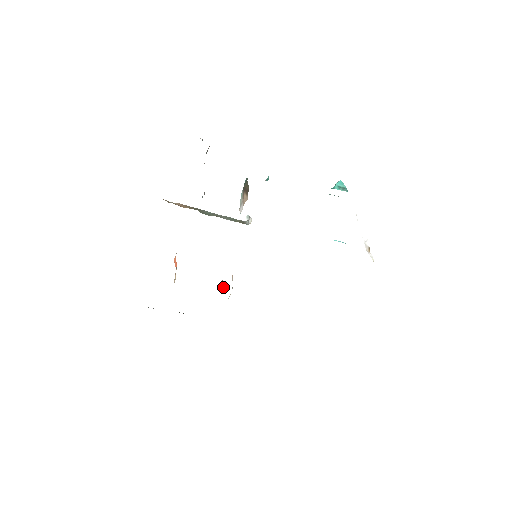
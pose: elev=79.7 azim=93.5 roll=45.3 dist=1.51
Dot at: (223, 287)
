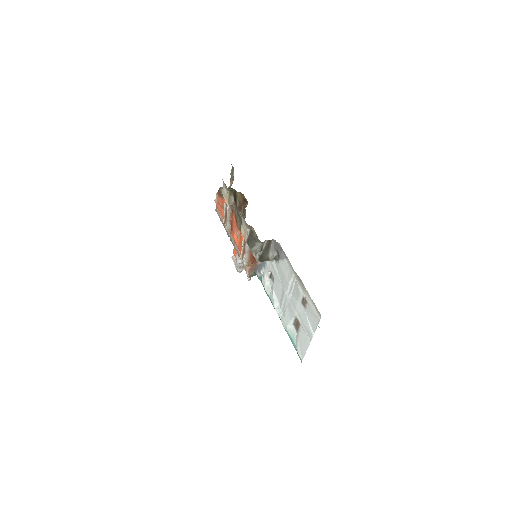
Dot at: (246, 203)
